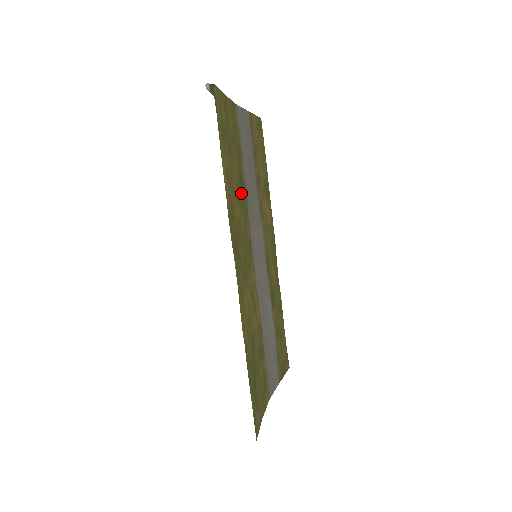
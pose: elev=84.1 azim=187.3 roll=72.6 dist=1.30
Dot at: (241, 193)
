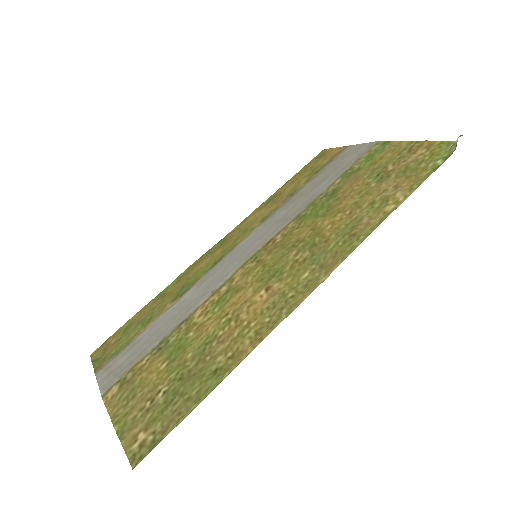
Dot at: (324, 205)
